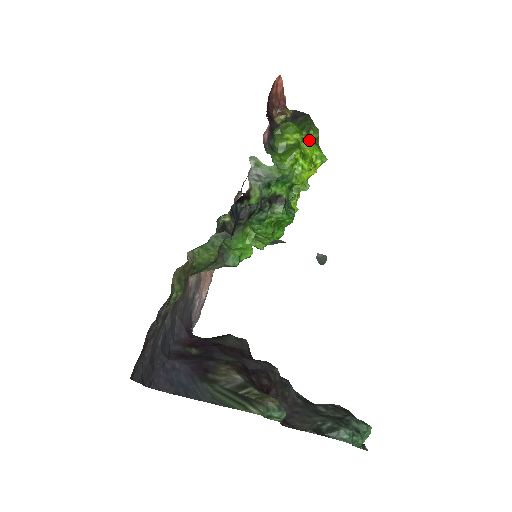
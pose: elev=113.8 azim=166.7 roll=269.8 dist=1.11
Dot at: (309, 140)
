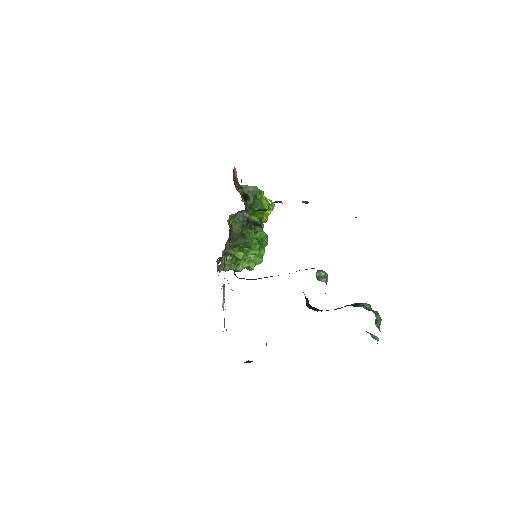
Dot at: occluded
